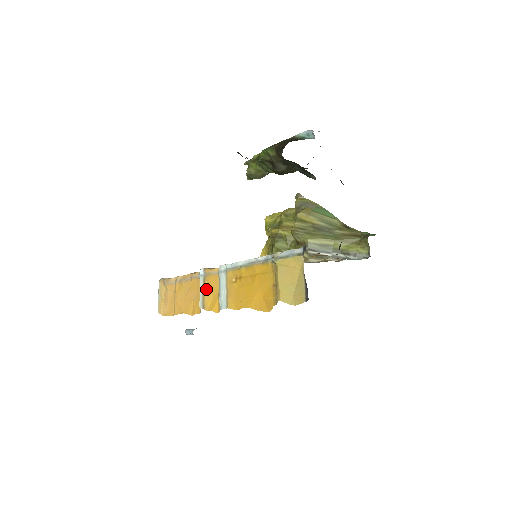
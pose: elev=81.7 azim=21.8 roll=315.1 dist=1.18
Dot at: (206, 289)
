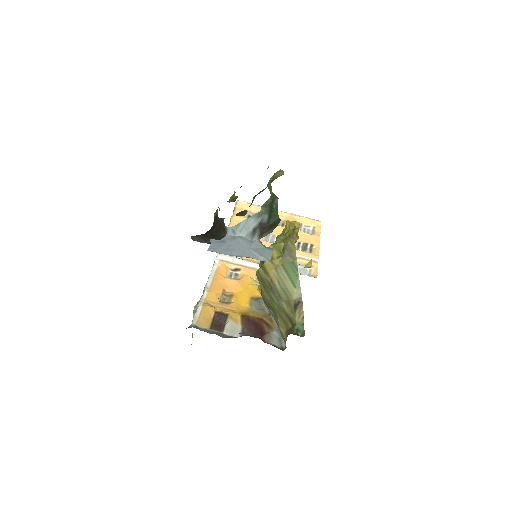
Dot at: occluded
